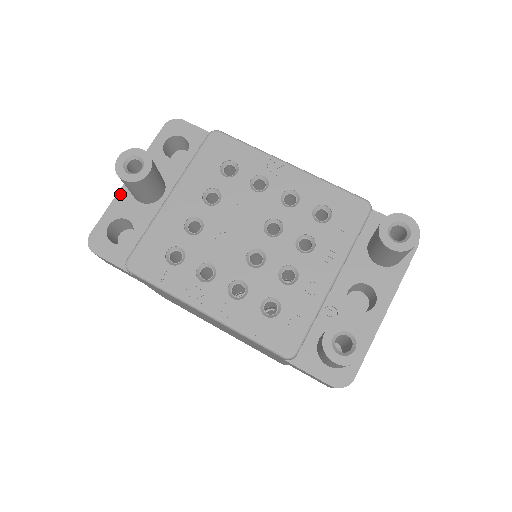
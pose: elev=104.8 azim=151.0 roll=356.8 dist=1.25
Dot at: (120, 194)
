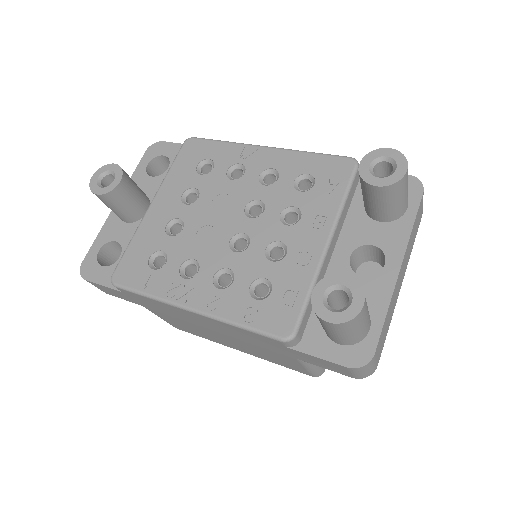
Dot at: (108, 220)
